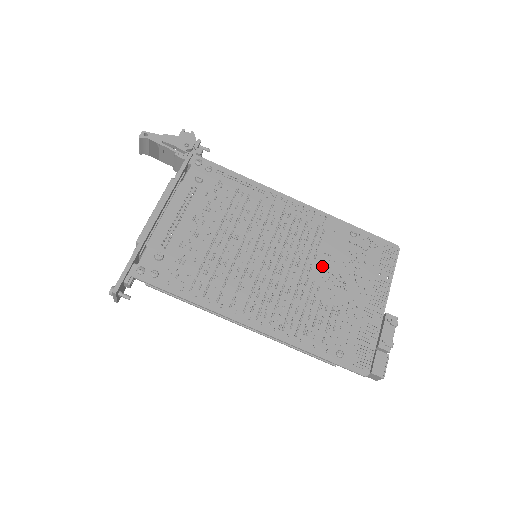
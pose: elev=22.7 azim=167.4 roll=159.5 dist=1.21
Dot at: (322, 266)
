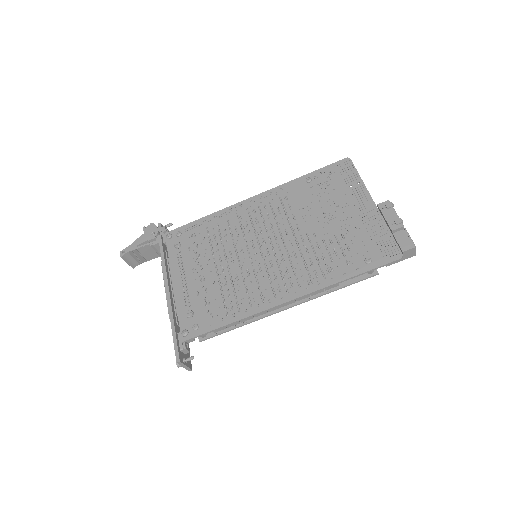
Dot at: (305, 219)
